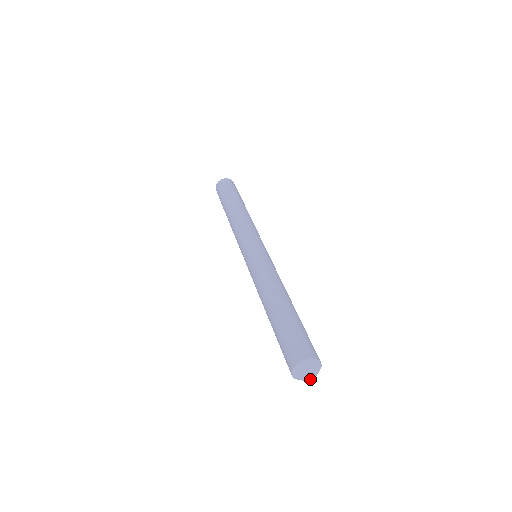
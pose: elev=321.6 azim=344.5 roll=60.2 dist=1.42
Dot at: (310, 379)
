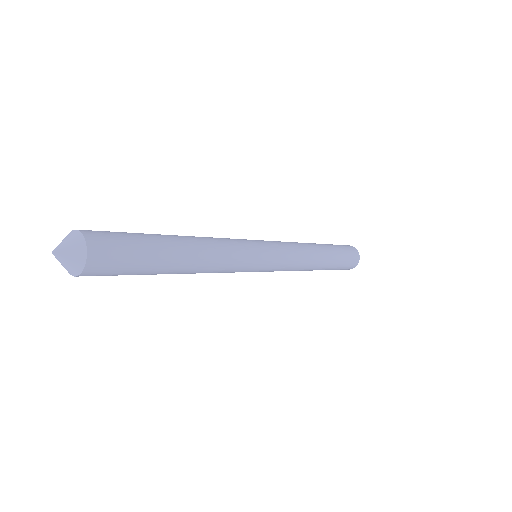
Dot at: (54, 251)
